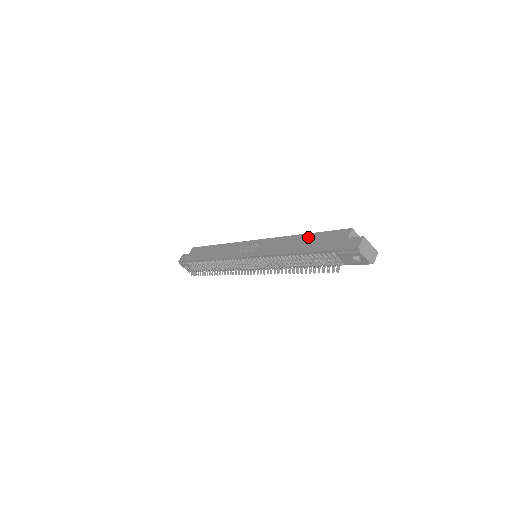
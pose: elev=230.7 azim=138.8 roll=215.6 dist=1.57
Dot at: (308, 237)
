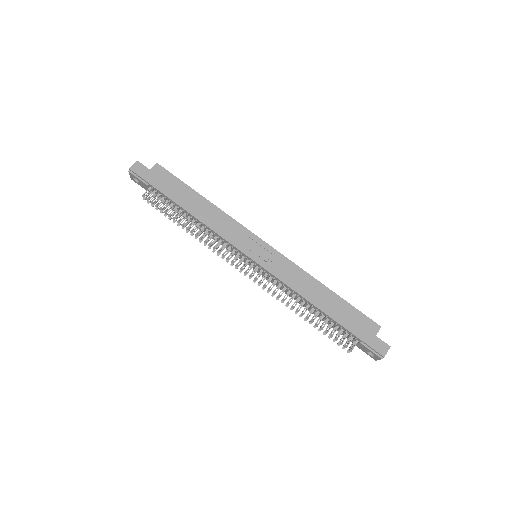
Dot at: (335, 299)
